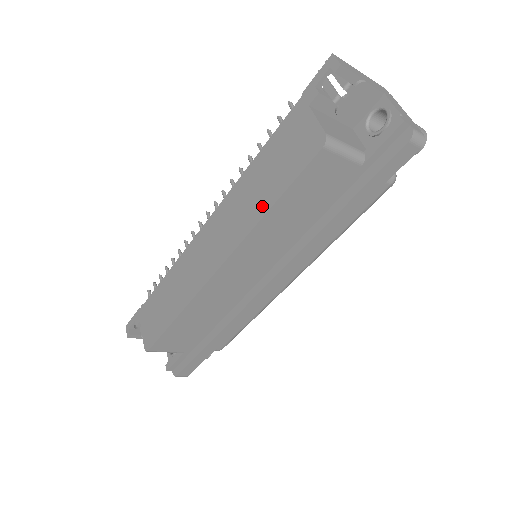
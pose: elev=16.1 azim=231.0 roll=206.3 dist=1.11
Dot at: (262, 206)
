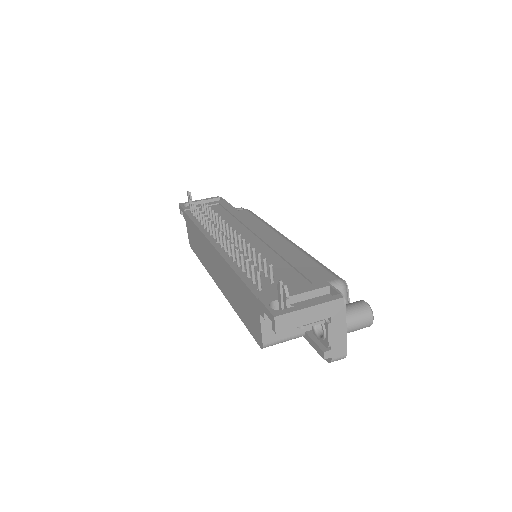
Dot at: (235, 307)
